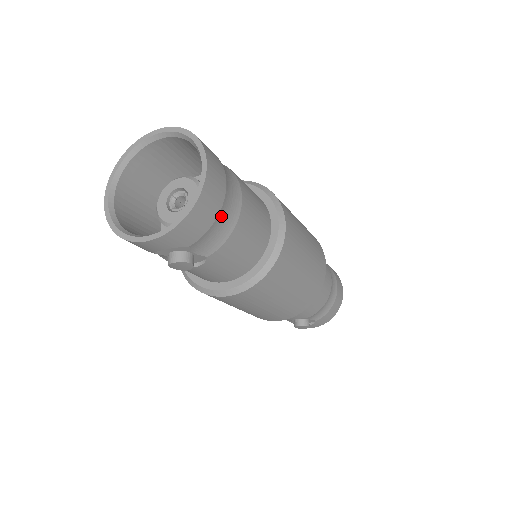
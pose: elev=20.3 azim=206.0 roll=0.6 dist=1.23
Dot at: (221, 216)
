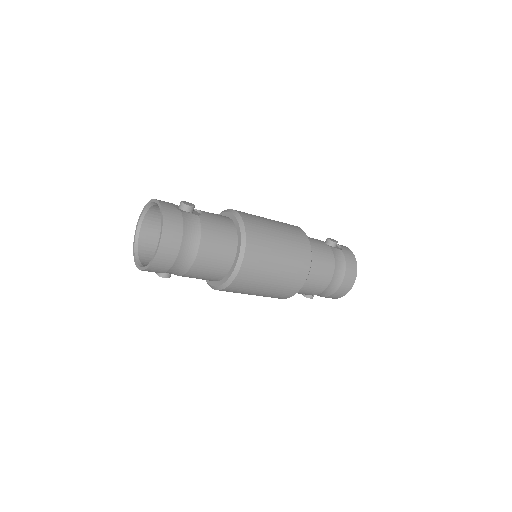
Dot at: (175, 267)
